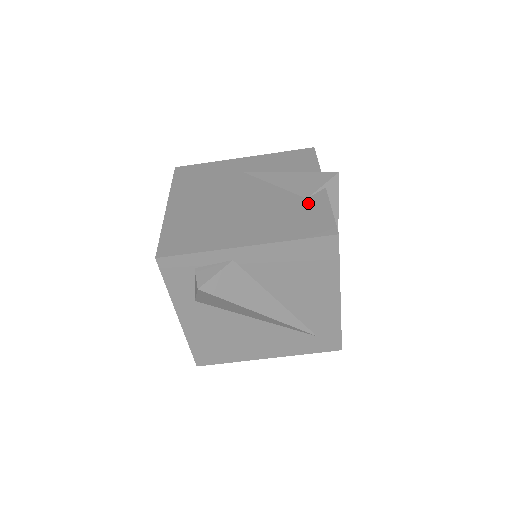
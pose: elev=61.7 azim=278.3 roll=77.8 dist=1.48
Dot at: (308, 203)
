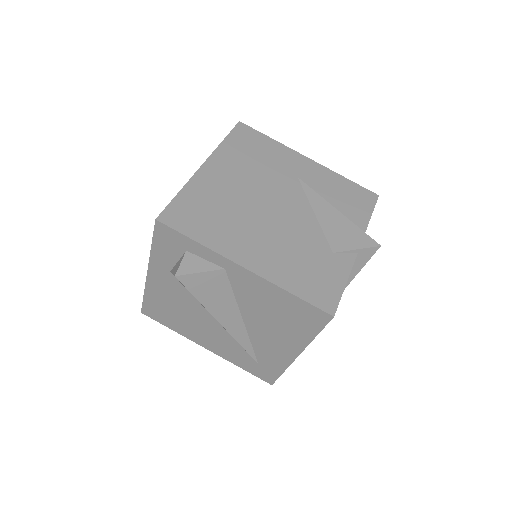
Dot at: (331, 259)
